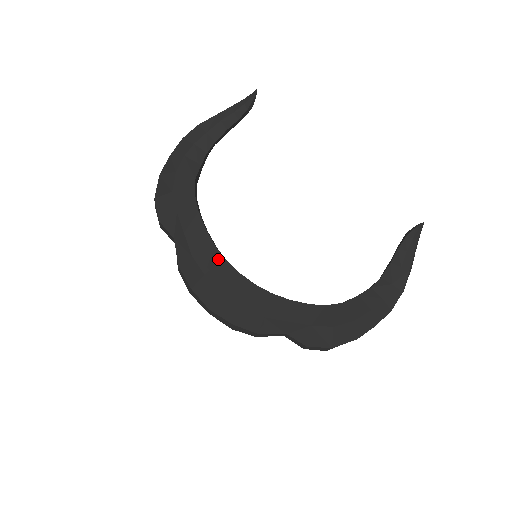
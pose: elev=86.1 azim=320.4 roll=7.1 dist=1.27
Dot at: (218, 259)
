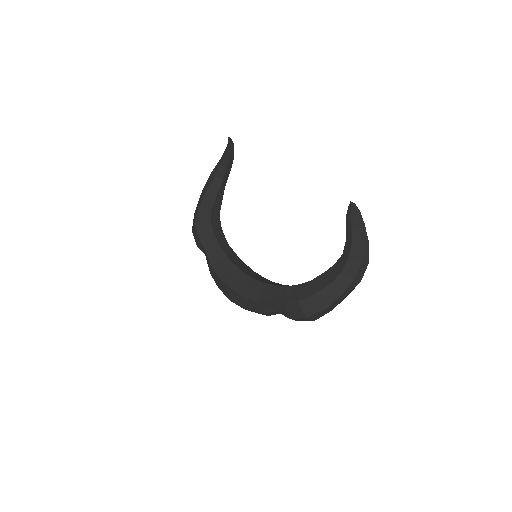
Dot at: (228, 264)
